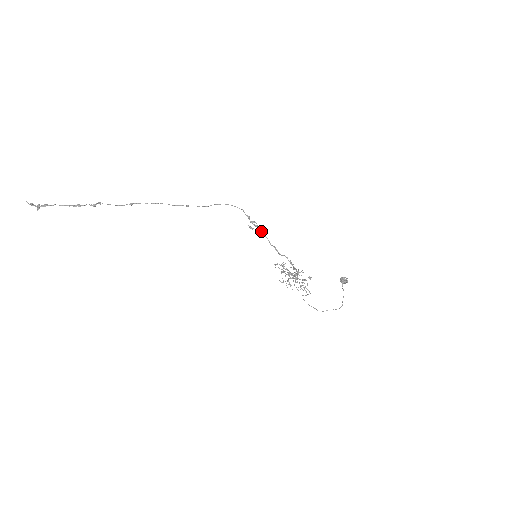
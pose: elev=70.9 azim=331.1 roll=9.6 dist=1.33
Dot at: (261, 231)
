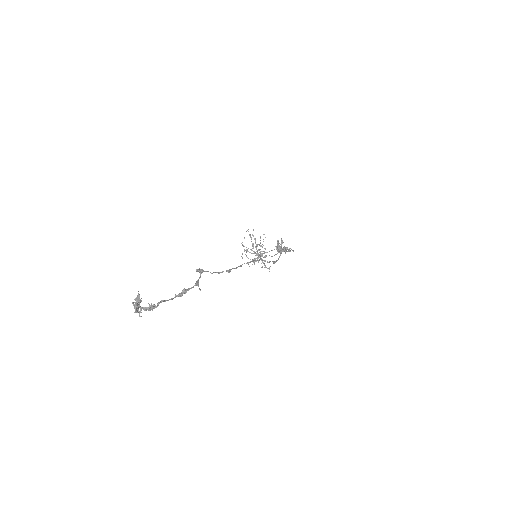
Dot at: occluded
